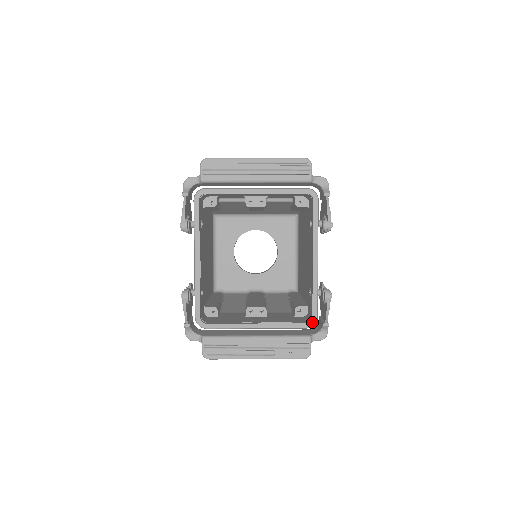
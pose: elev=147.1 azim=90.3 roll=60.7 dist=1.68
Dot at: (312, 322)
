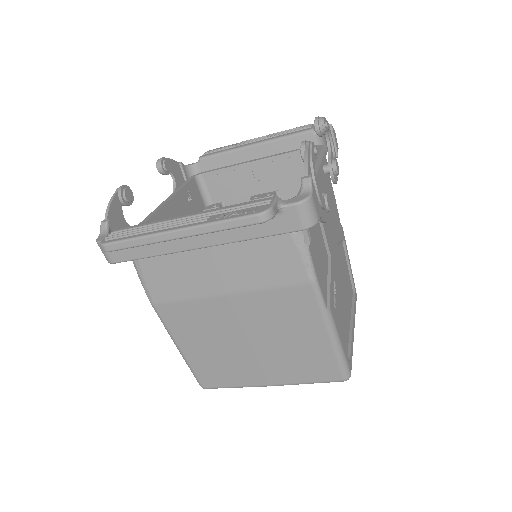
Dot at: occluded
